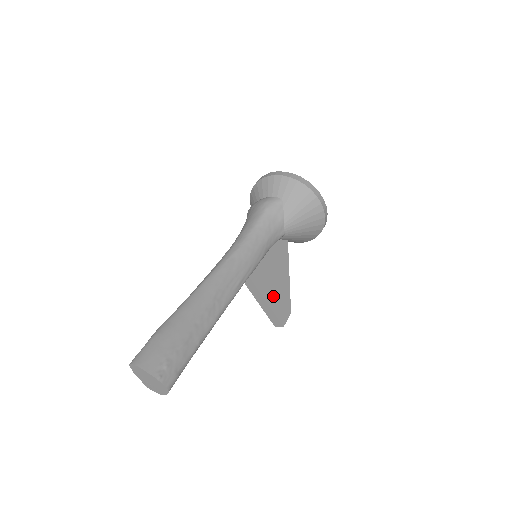
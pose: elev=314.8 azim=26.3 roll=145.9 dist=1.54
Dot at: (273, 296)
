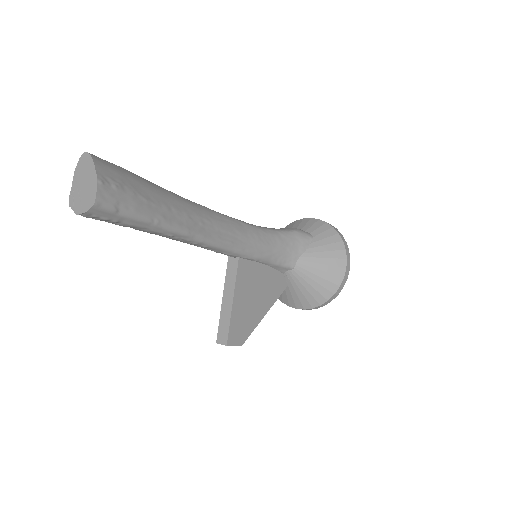
Dot at: (242, 305)
